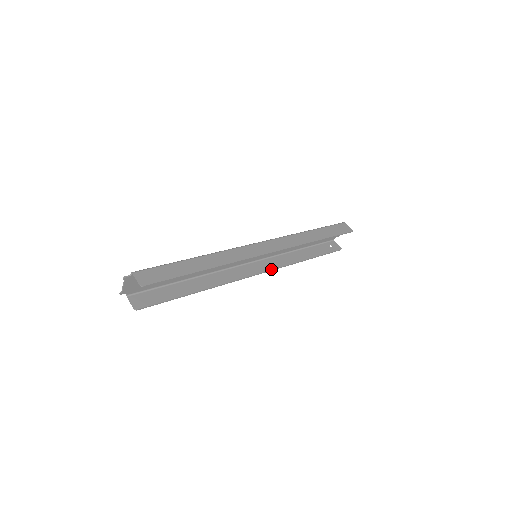
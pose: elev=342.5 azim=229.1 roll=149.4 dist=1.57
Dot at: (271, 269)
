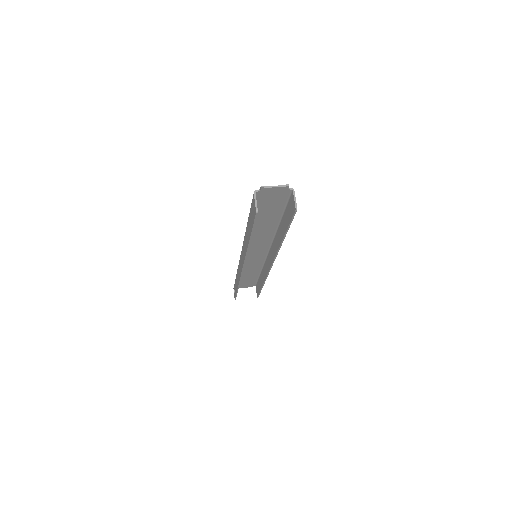
Dot at: occluded
